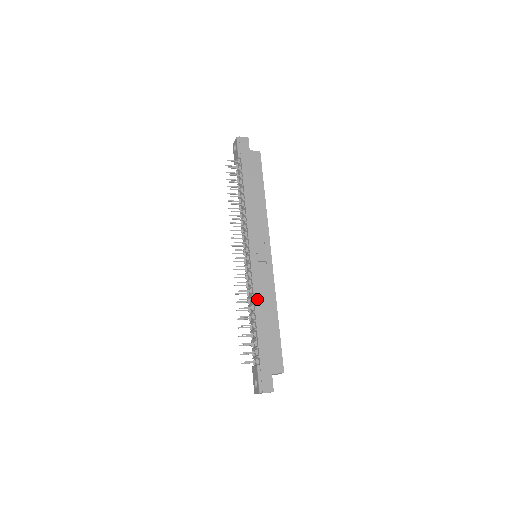
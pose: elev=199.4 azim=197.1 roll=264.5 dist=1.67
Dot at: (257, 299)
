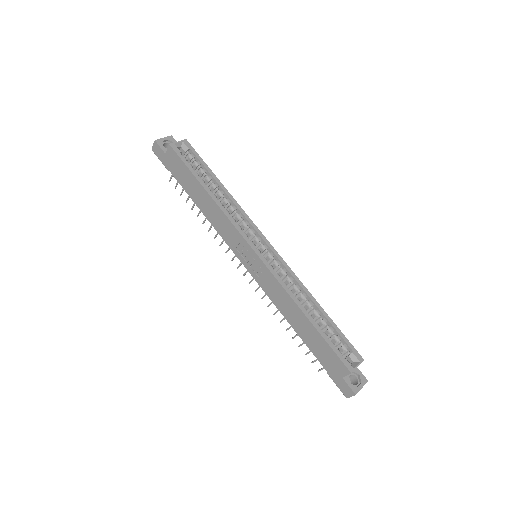
Dot at: (281, 309)
